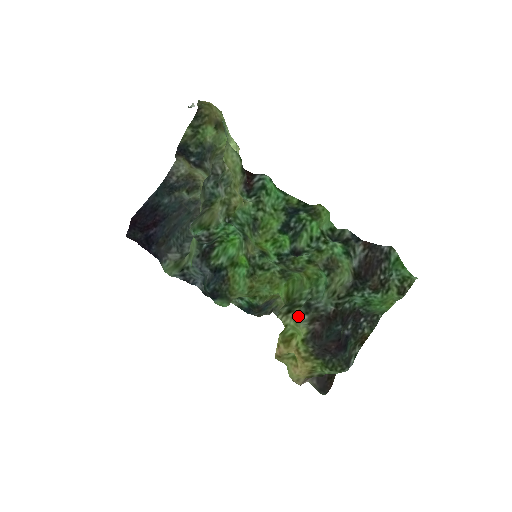
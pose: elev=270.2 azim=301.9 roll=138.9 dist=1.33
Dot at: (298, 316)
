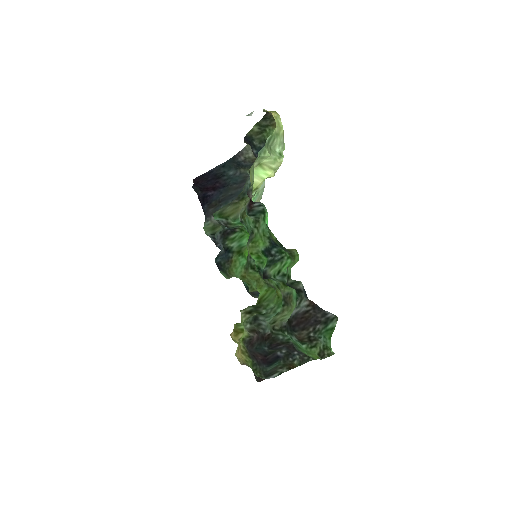
Dot at: (246, 321)
